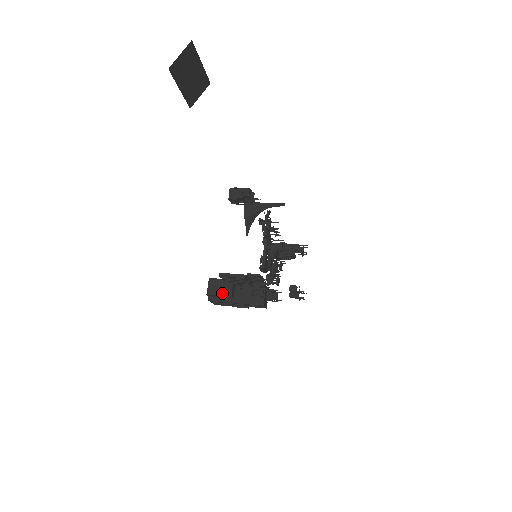
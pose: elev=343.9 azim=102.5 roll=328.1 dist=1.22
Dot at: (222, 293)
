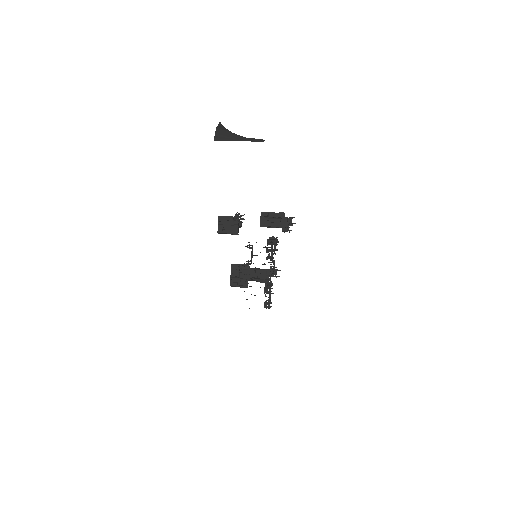
Dot at: (241, 287)
